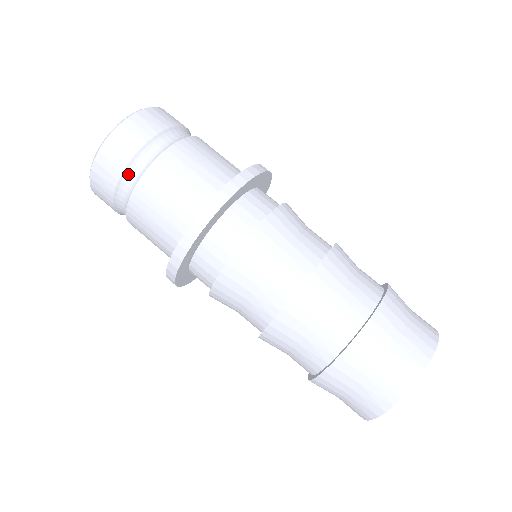
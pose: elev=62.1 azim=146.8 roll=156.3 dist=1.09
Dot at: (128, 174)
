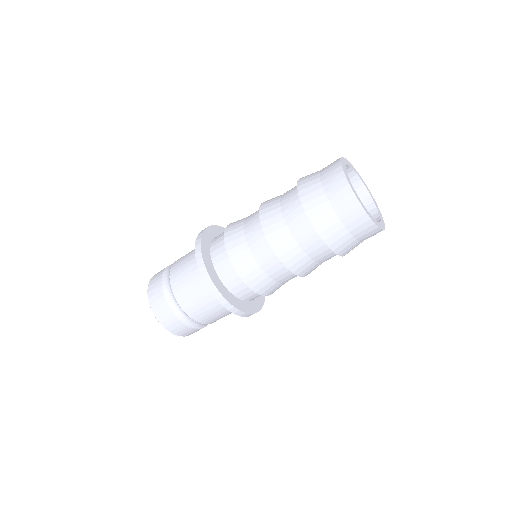
Dot at: (165, 284)
